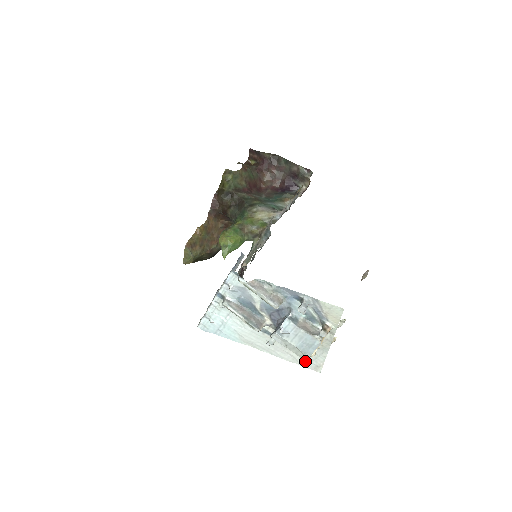
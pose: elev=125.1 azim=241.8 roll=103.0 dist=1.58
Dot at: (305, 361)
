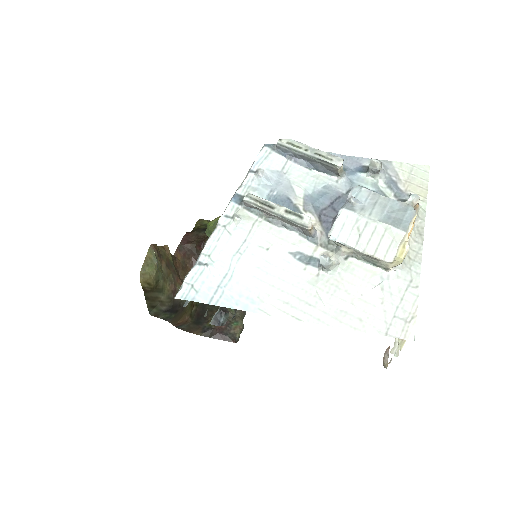
Dot at: (383, 317)
